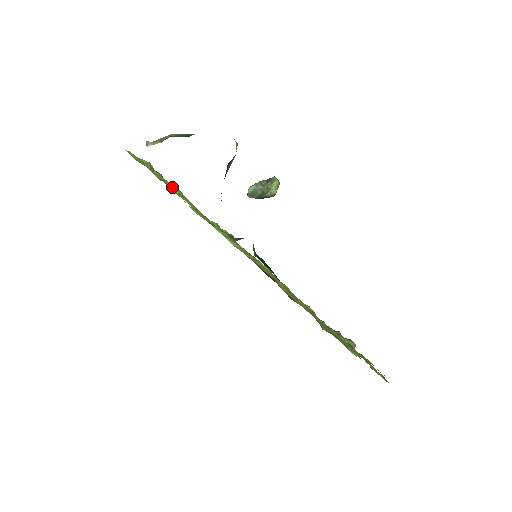
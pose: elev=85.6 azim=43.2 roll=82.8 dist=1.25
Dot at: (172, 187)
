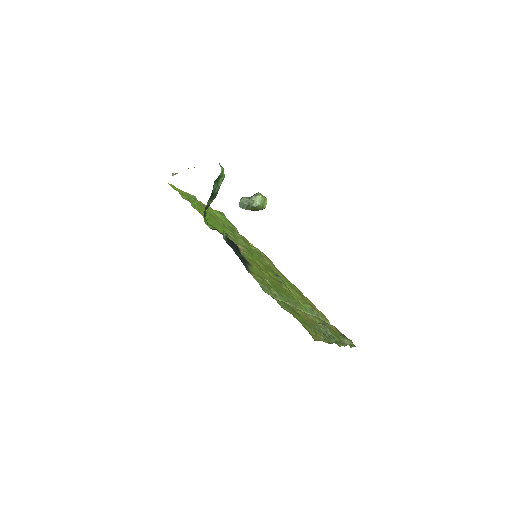
Dot at: (194, 204)
